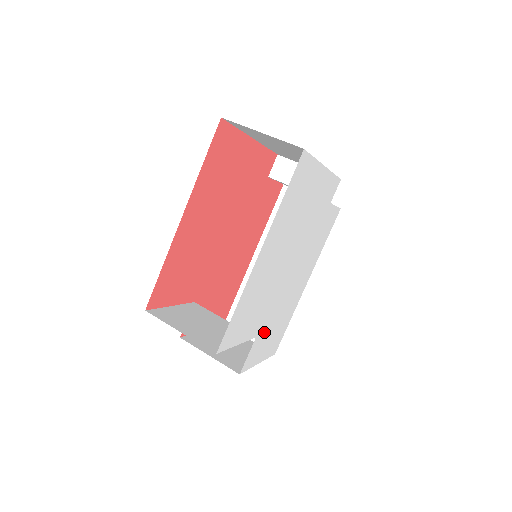
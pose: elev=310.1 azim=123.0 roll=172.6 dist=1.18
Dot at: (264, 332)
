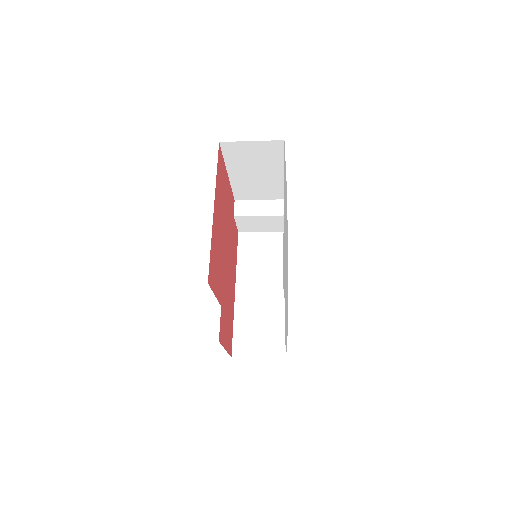
Dot at: occluded
